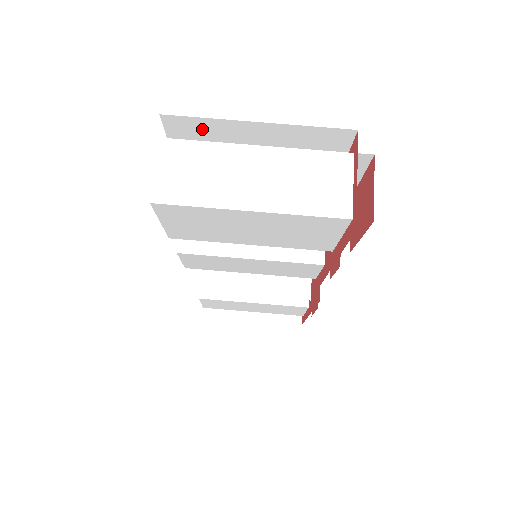
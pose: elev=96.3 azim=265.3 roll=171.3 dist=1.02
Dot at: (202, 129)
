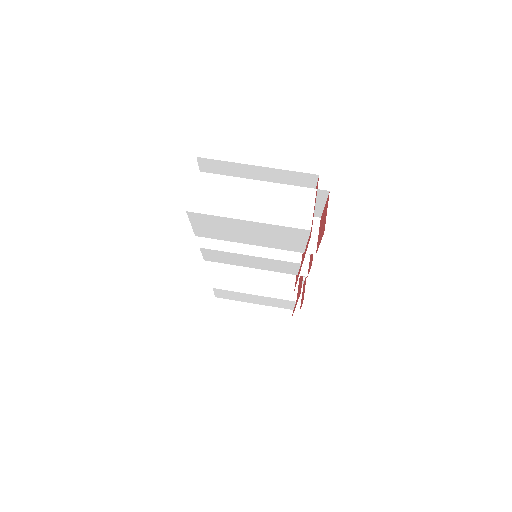
Dot at: (222, 167)
